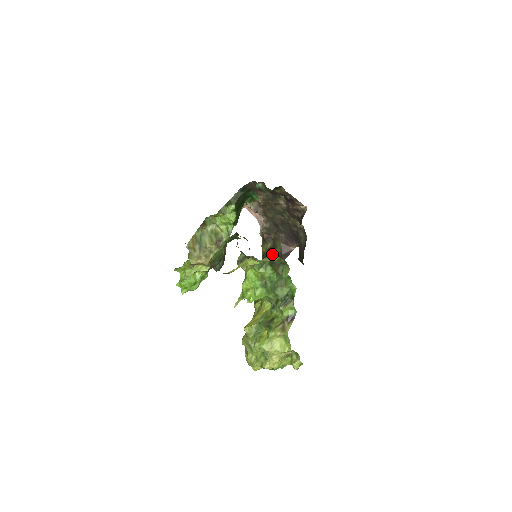
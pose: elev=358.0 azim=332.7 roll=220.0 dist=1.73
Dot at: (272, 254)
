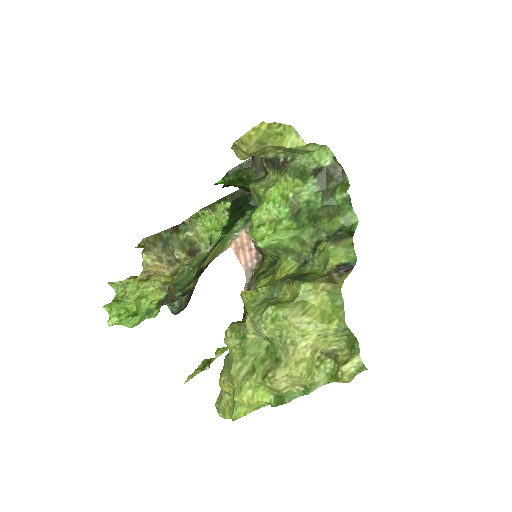
Dot at: (324, 150)
